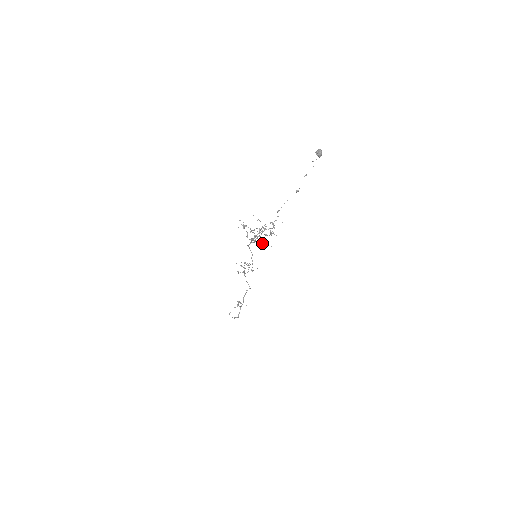
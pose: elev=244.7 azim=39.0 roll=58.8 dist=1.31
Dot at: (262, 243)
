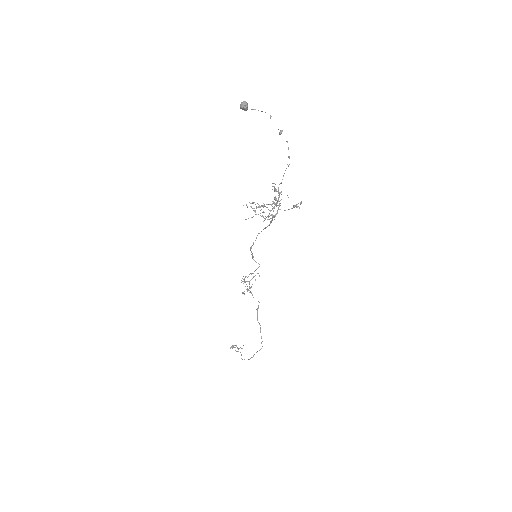
Dot at: (294, 205)
